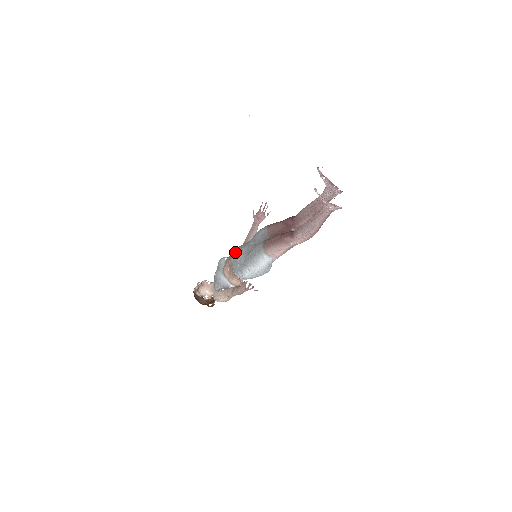
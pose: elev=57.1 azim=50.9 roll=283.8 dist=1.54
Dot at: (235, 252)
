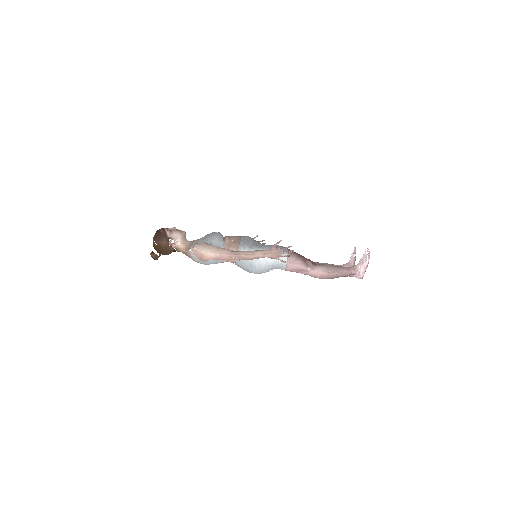
Dot at: occluded
